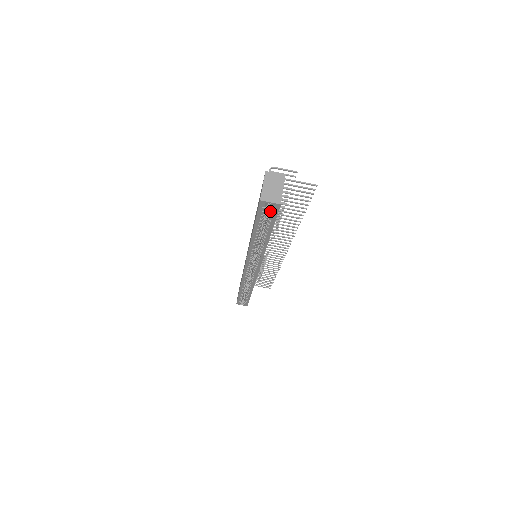
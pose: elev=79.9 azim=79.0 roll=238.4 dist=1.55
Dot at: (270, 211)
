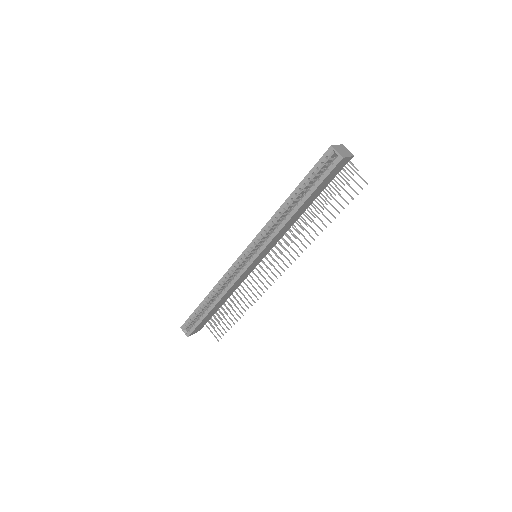
Dot at: (327, 168)
